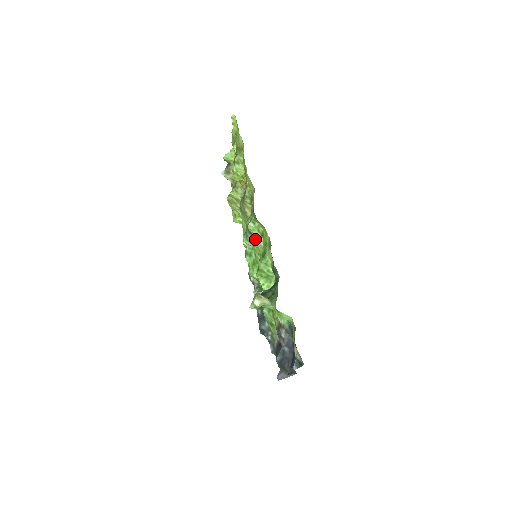
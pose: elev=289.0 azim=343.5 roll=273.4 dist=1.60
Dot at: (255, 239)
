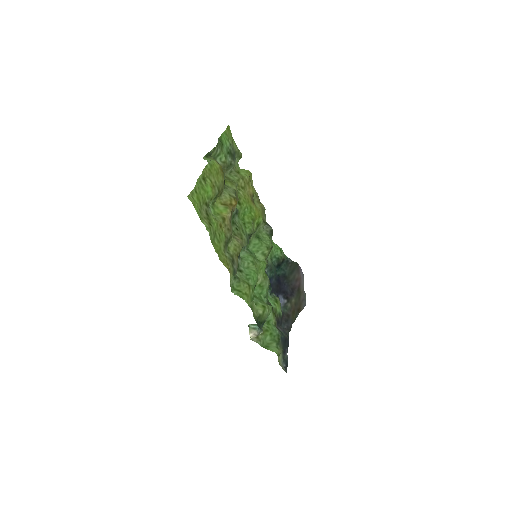
Dot at: (246, 273)
